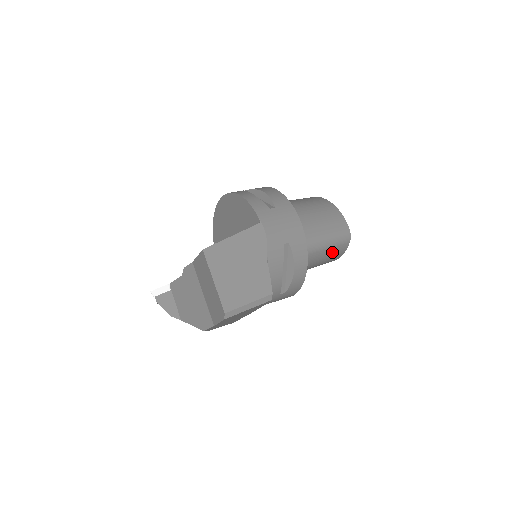
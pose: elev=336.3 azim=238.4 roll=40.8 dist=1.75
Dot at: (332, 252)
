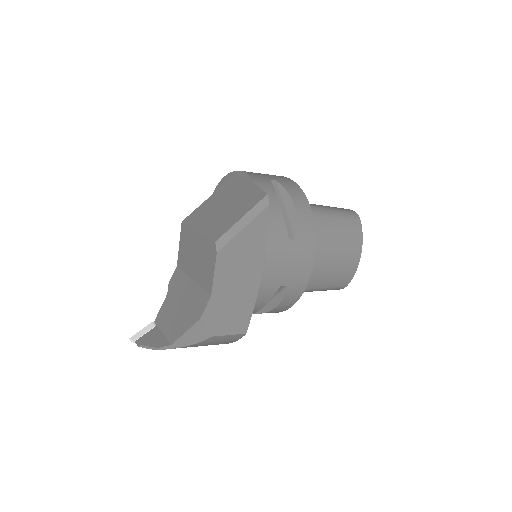
Dot at: (344, 229)
